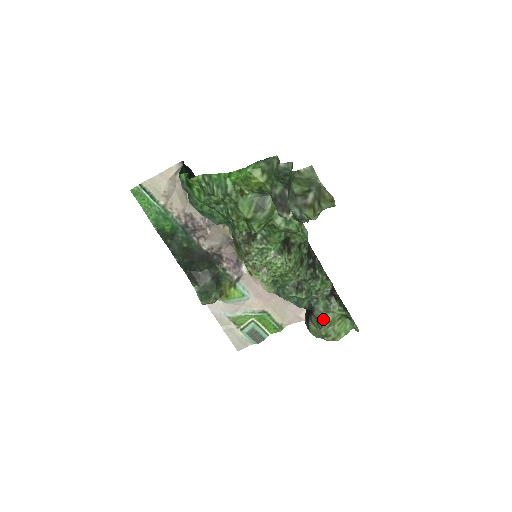
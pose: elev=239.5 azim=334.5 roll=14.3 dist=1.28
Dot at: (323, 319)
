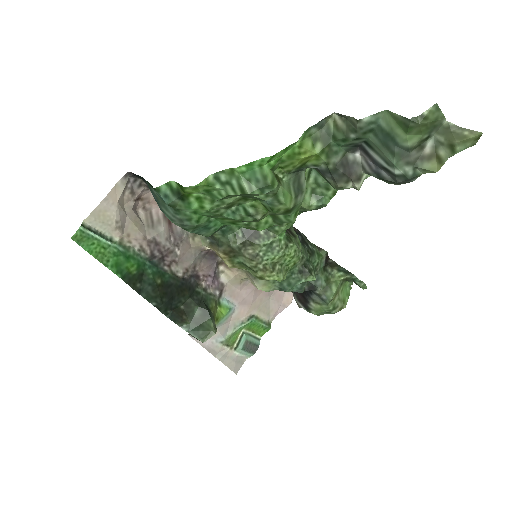
Dot at: (329, 293)
